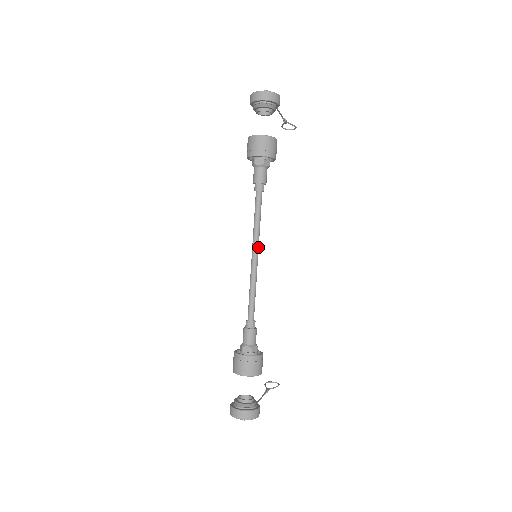
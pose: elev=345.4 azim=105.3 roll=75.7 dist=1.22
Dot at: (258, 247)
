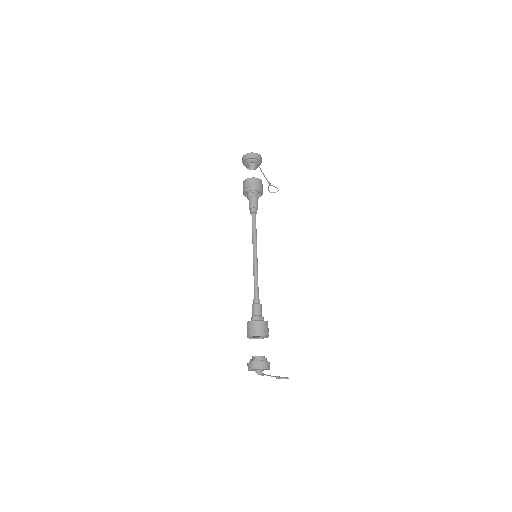
Dot at: occluded
